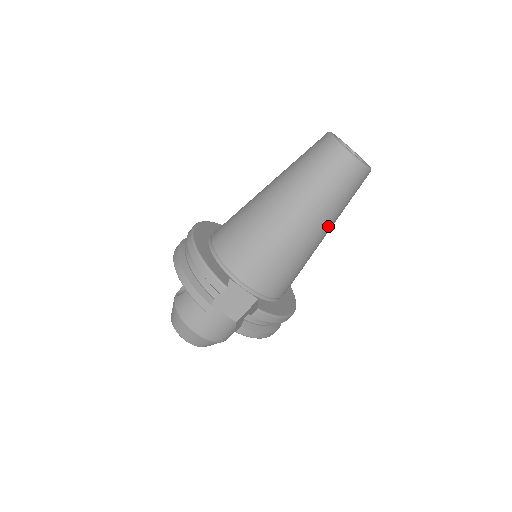
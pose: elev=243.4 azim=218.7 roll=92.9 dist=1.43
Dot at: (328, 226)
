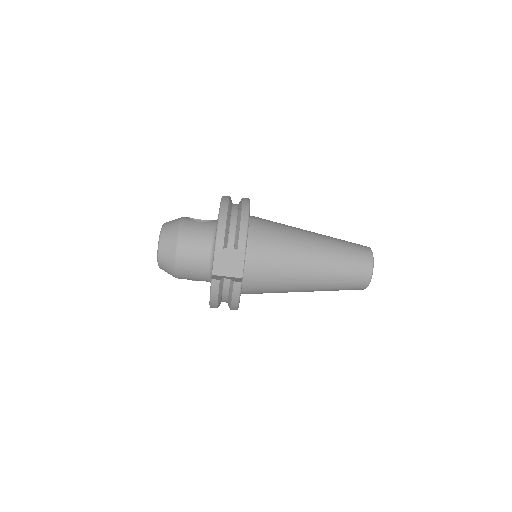
Dot at: (317, 288)
